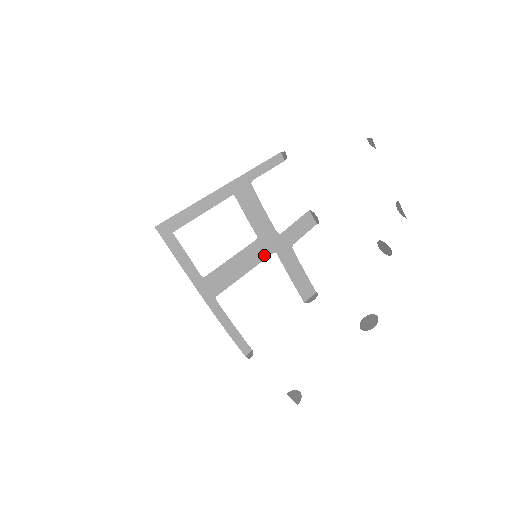
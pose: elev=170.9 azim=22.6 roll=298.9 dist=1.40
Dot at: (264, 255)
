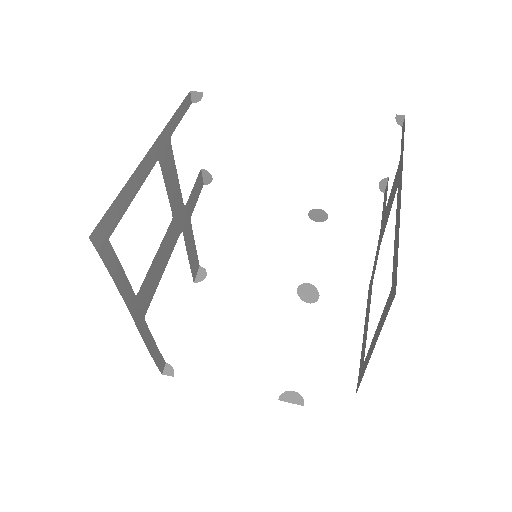
Dot at: (175, 238)
